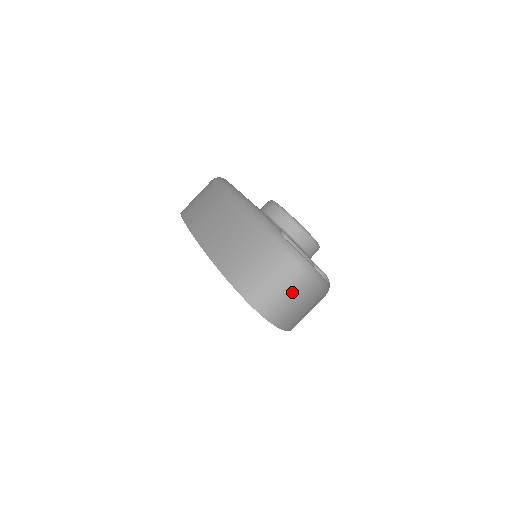
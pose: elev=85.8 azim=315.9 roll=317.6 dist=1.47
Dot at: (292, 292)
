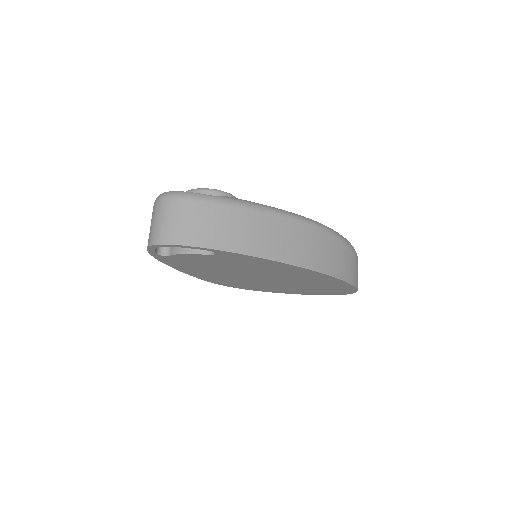
Dot at: (163, 215)
